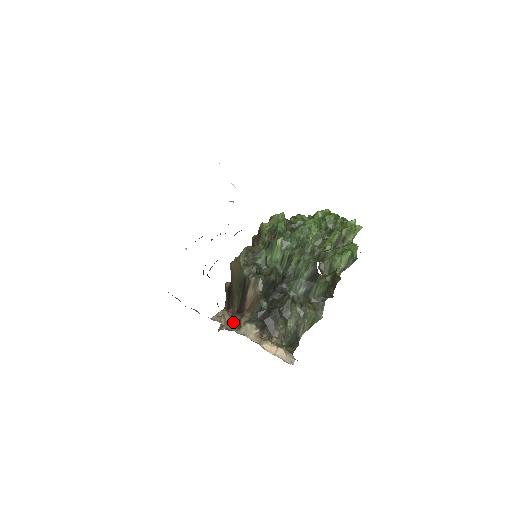
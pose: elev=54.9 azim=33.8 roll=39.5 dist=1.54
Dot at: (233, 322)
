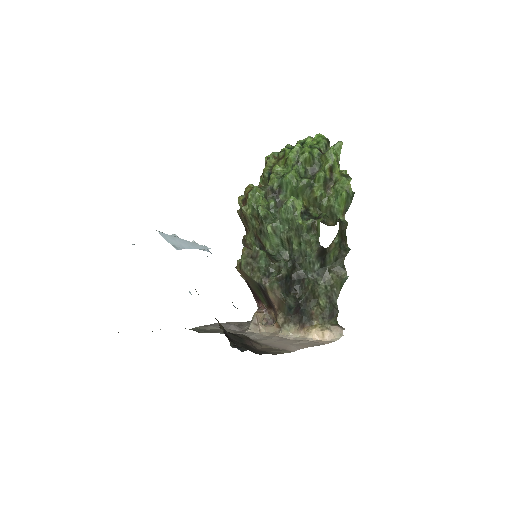
Dot at: (270, 316)
